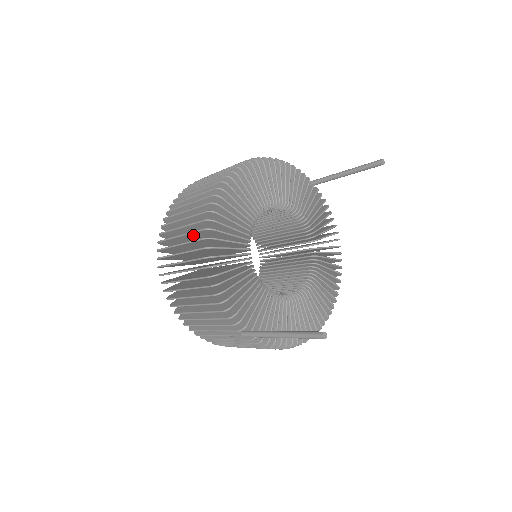
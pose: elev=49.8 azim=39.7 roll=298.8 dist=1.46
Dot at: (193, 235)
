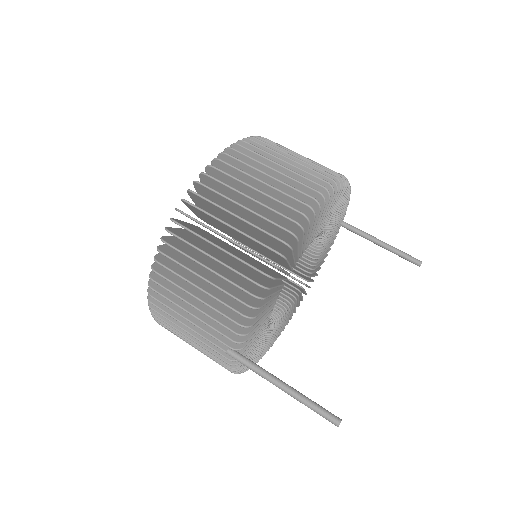
Dot at: (261, 220)
